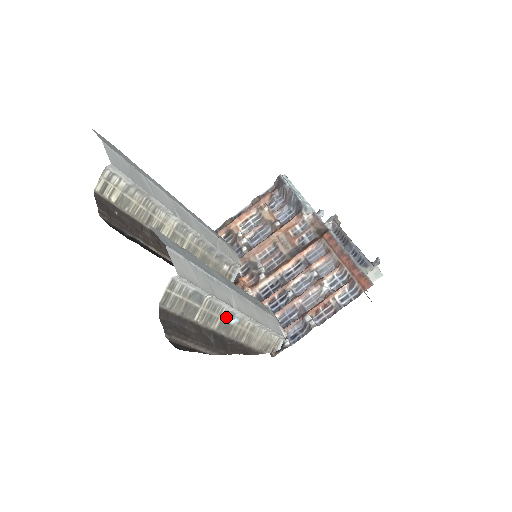
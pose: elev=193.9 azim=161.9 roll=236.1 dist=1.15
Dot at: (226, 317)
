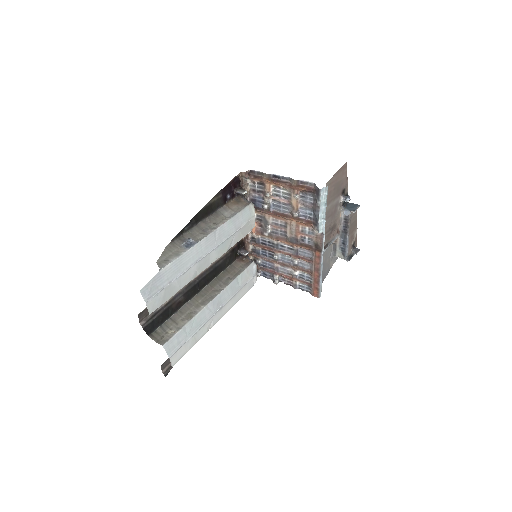
Dot at: occluded
